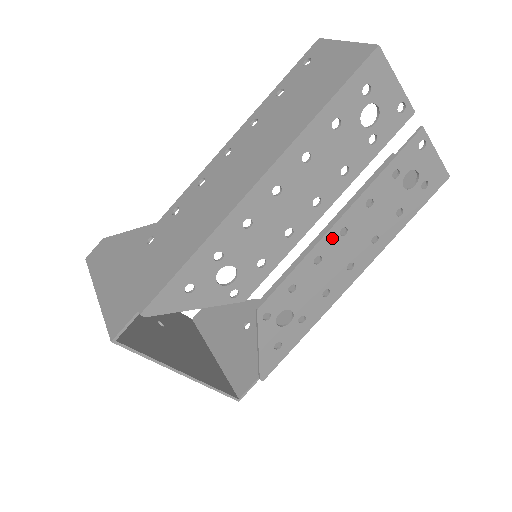
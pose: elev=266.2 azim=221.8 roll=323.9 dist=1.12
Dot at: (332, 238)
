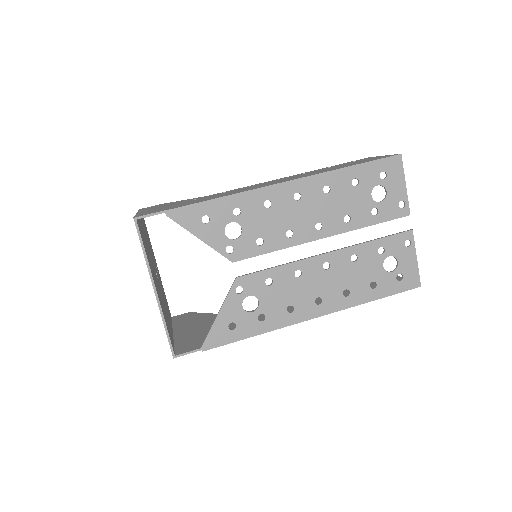
Dot at: (316, 264)
